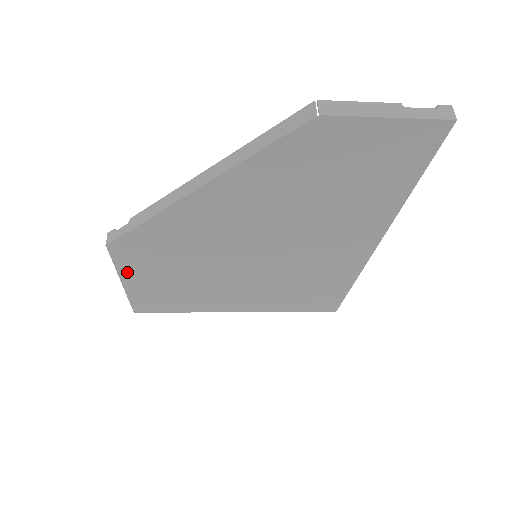
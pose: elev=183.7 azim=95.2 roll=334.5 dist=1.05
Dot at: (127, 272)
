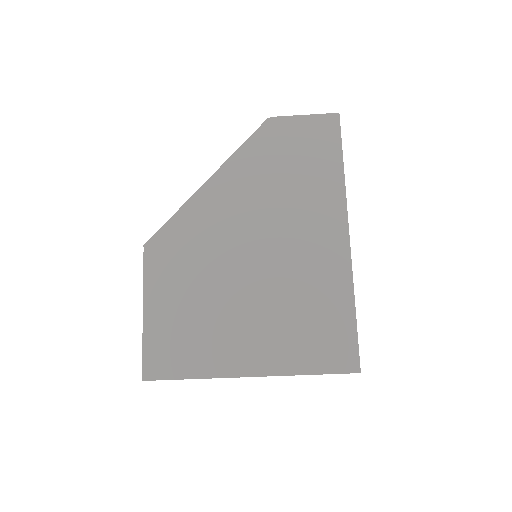
Dot at: (151, 288)
